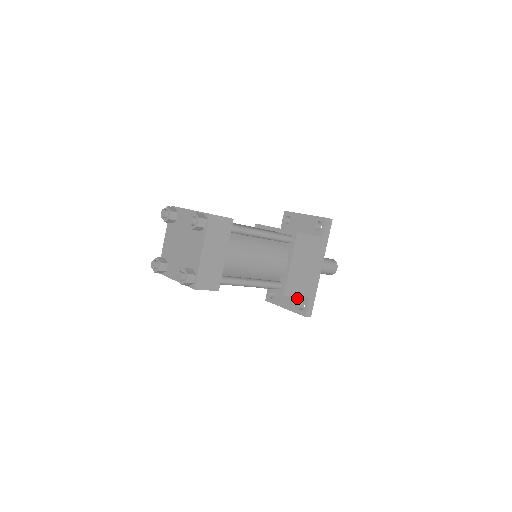
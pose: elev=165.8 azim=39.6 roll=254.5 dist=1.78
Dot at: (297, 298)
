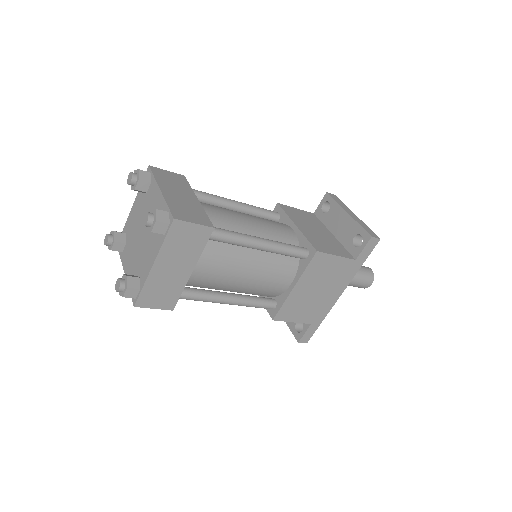
Dot at: occluded
